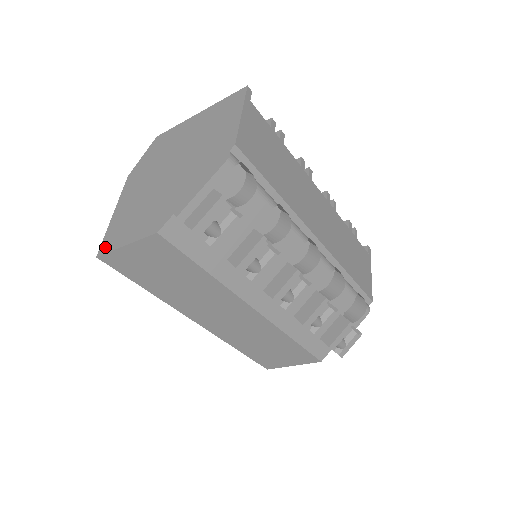
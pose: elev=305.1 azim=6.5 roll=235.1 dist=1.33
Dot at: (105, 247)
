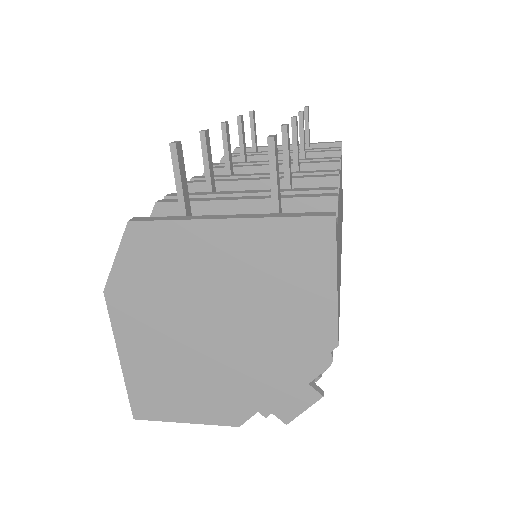
Dot at: (143, 412)
